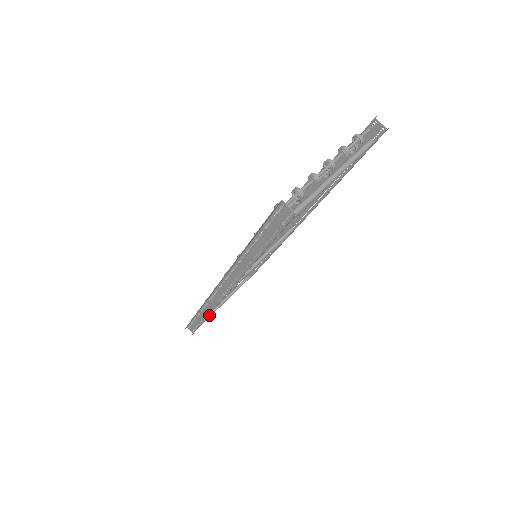
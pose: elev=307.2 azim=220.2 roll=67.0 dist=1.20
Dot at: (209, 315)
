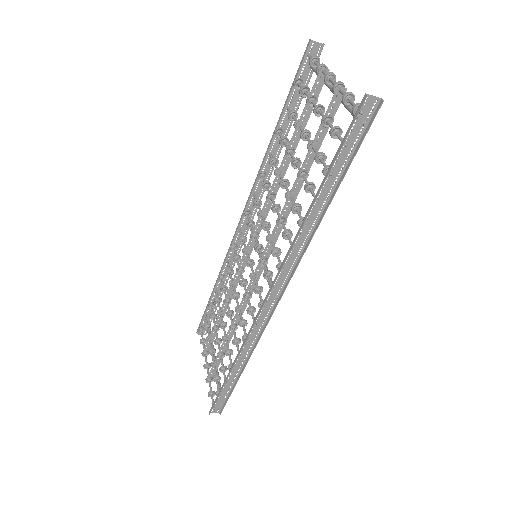
Dot at: (219, 381)
